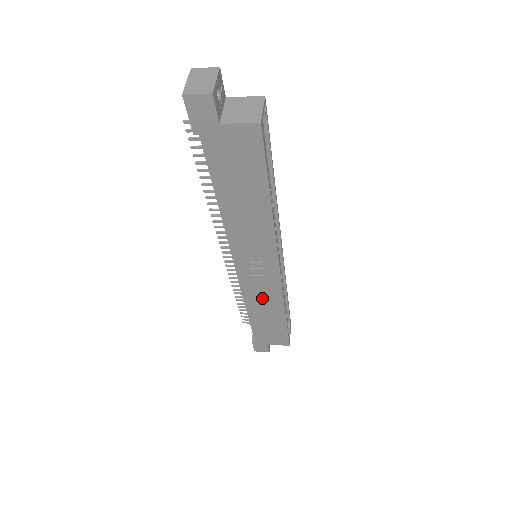
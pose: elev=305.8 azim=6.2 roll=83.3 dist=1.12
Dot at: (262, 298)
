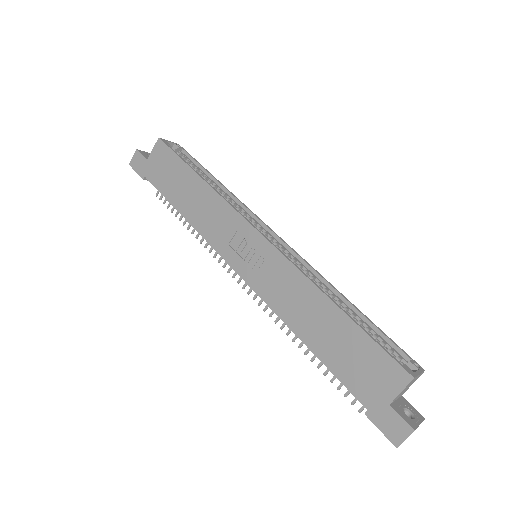
Dot at: (287, 294)
